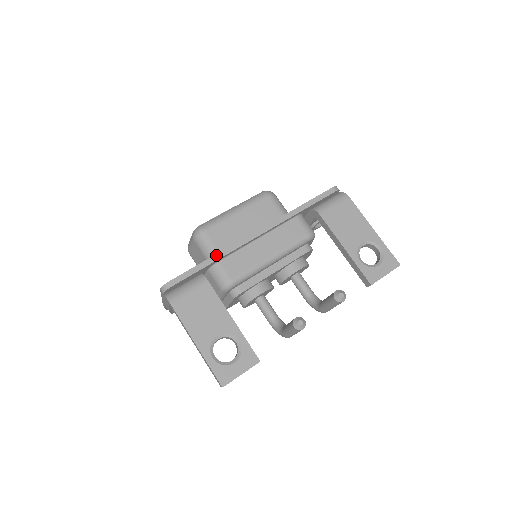
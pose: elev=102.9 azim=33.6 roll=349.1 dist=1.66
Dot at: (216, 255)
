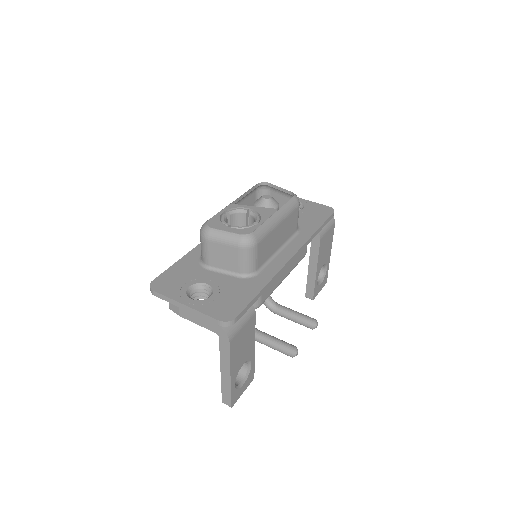
Dot at: (268, 284)
